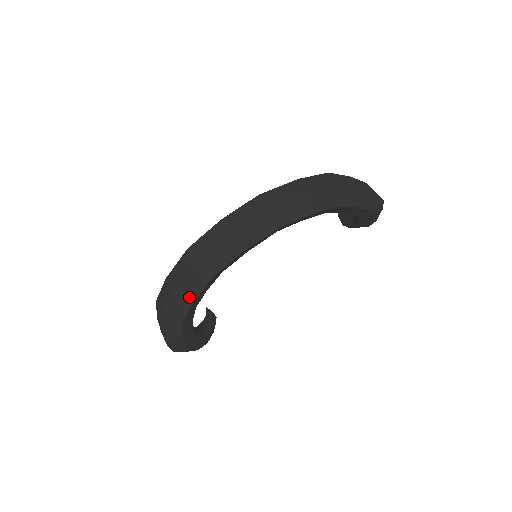
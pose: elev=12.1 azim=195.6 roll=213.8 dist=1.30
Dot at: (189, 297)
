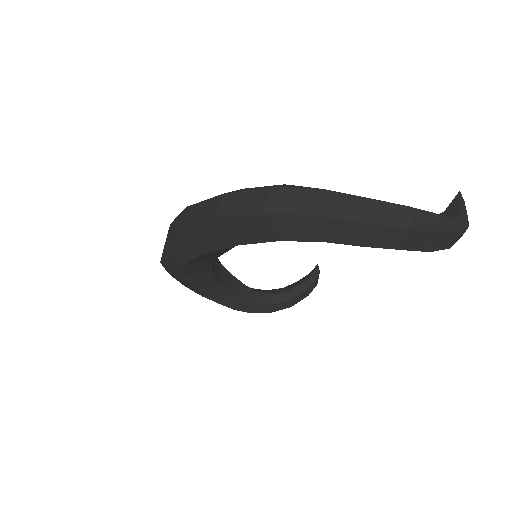
Dot at: (184, 283)
